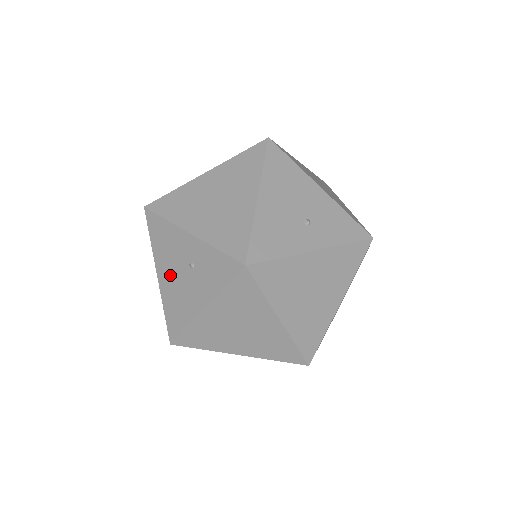
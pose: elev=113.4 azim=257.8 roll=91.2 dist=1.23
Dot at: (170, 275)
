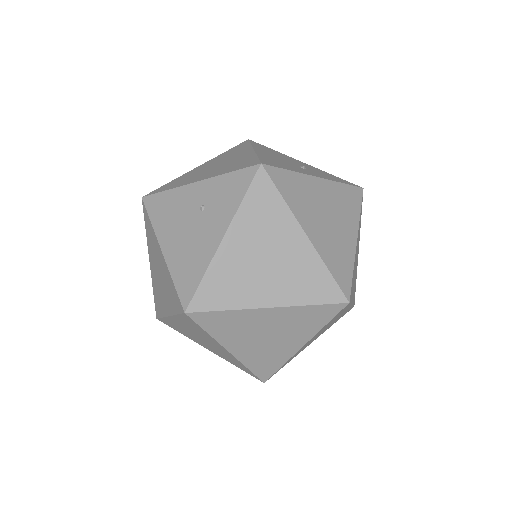
Dot at: (177, 236)
